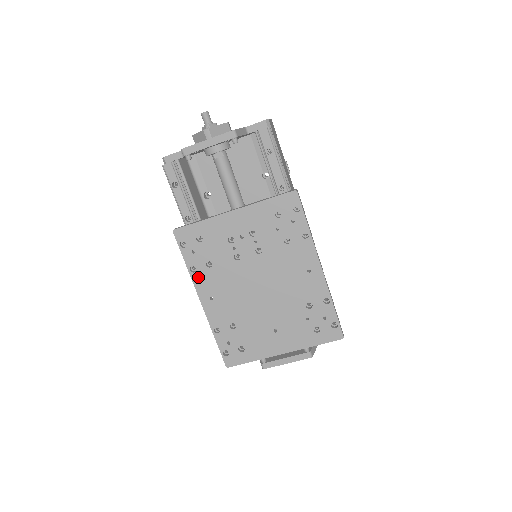
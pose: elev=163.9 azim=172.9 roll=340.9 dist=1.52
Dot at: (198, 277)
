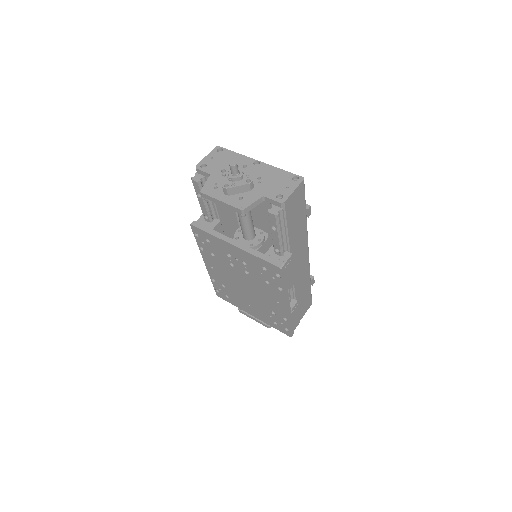
Dot at: (205, 254)
